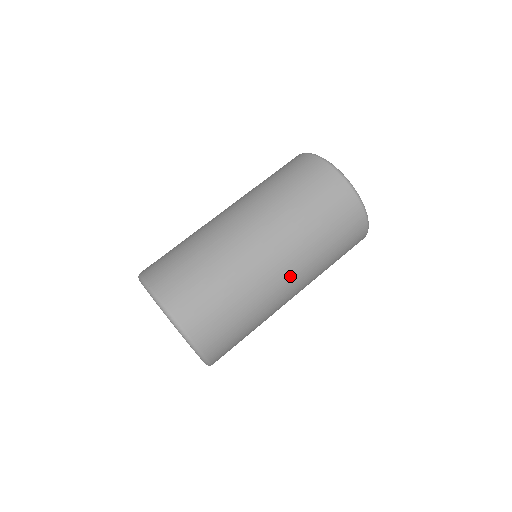
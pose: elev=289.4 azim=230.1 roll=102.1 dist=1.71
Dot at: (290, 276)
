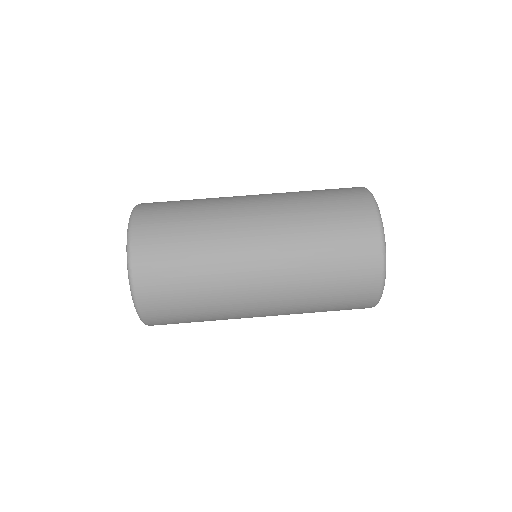
Dot at: (265, 315)
